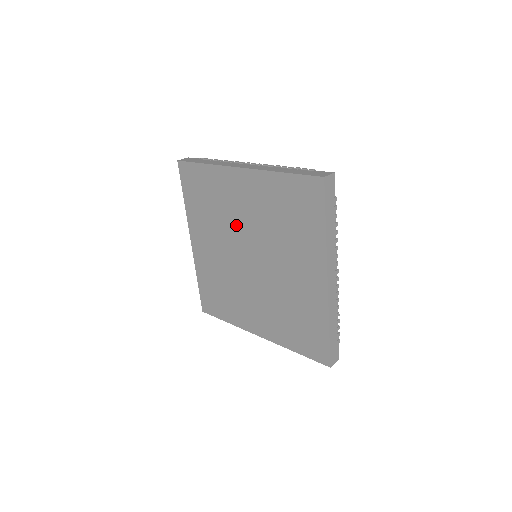
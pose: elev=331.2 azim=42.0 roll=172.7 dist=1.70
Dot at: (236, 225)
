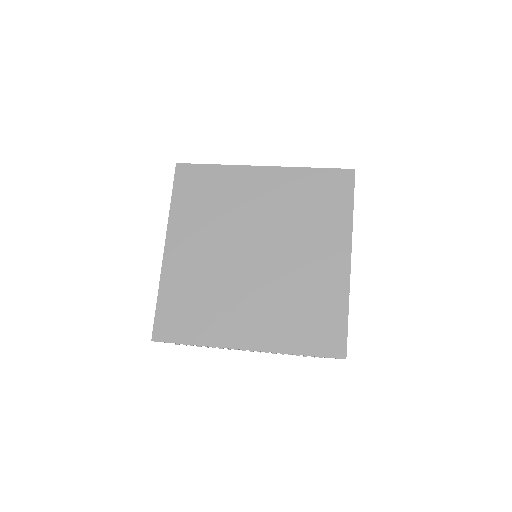
Dot at: (244, 220)
